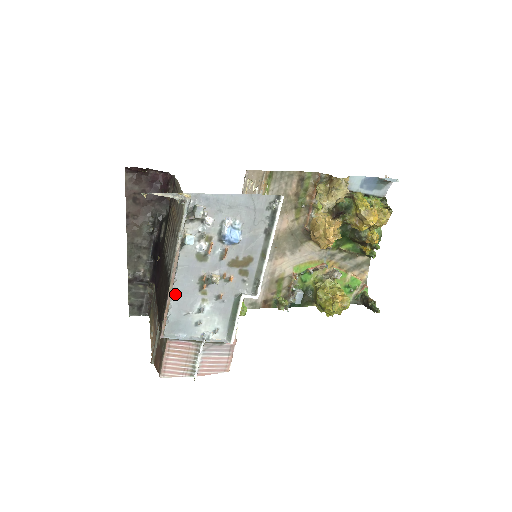
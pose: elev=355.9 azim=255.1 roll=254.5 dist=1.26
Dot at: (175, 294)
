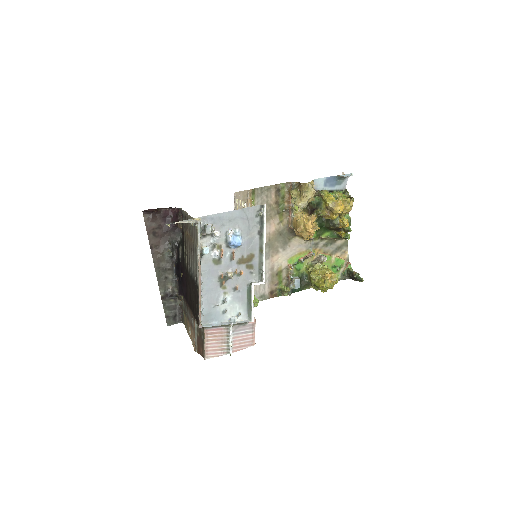
Dot at: (203, 293)
